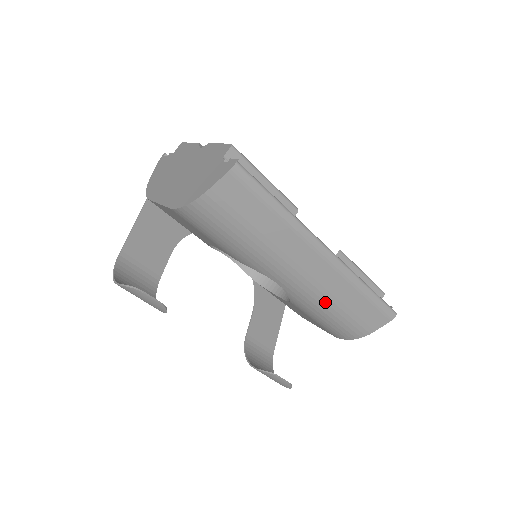
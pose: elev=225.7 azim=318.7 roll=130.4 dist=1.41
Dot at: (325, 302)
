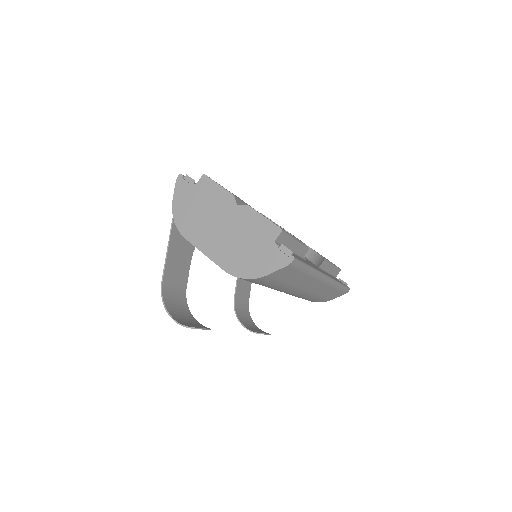
Dot at: (311, 296)
